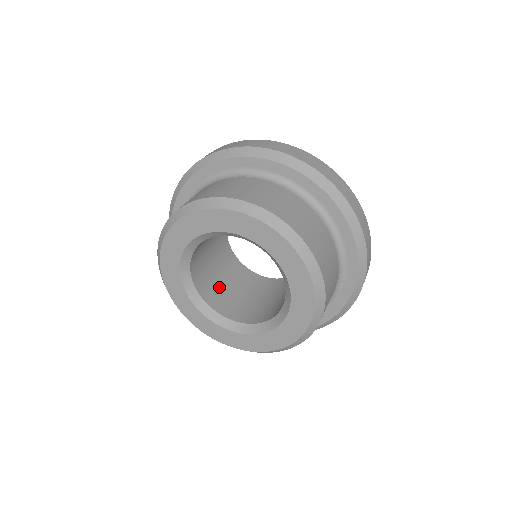
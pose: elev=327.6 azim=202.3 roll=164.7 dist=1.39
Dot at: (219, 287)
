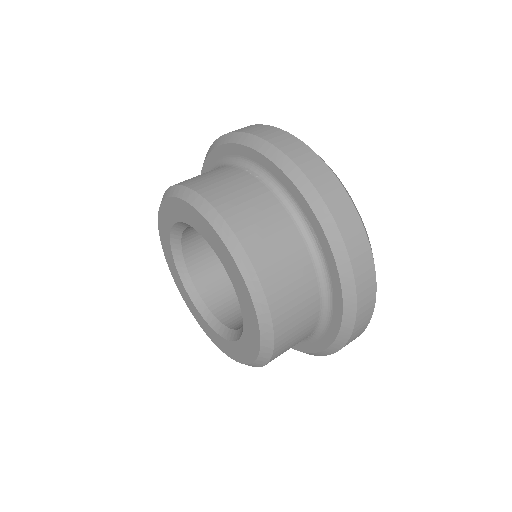
Dot at: occluded
